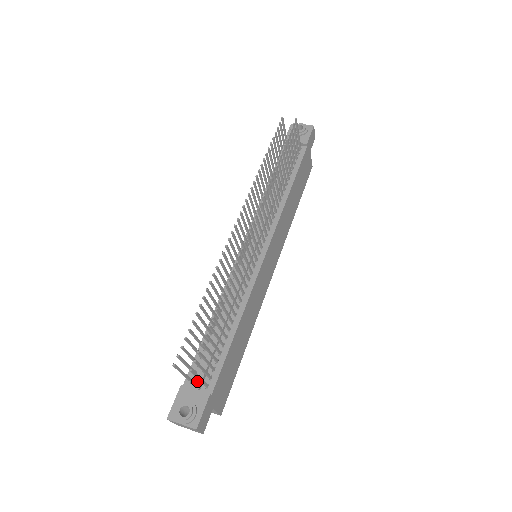
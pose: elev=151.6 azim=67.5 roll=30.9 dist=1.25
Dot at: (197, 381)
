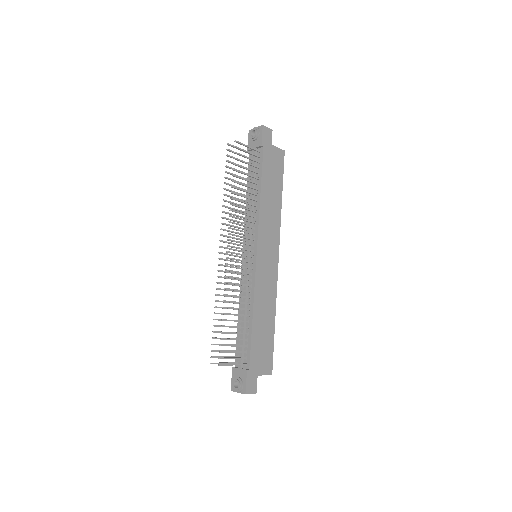
Dot at: (239, 363)
